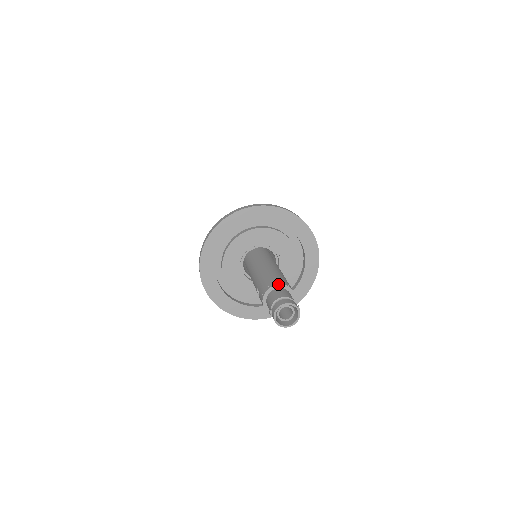
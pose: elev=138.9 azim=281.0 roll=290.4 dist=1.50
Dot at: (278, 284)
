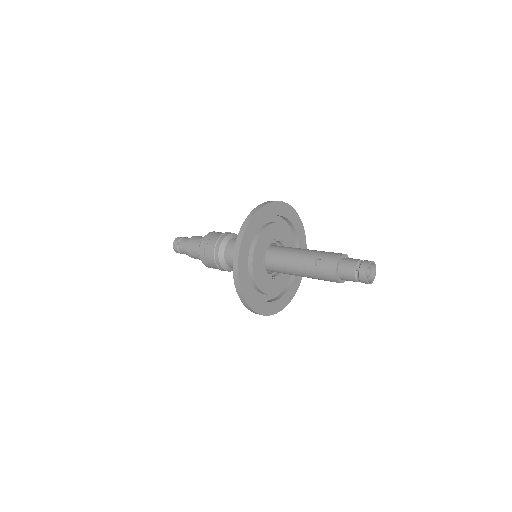
Dot at: occluded
